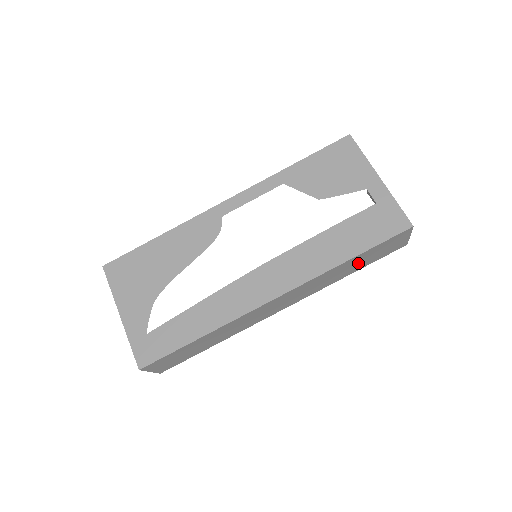
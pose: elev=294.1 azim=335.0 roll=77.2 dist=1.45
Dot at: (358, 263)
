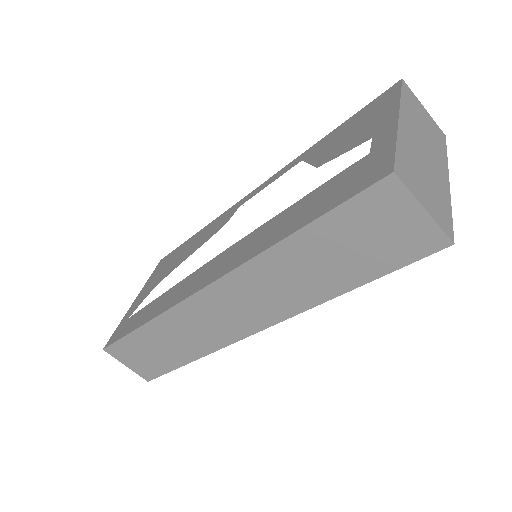
Dot at: (333, 259)
